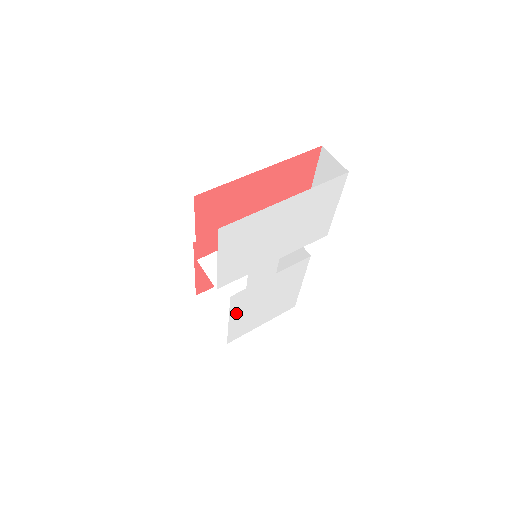
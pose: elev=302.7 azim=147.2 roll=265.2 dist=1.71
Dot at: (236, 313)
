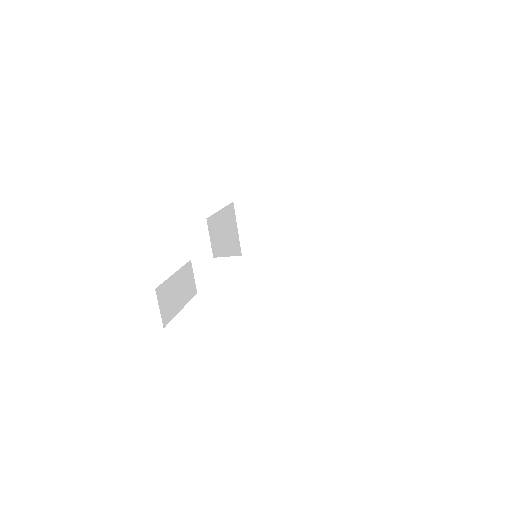
Dot at: occluded
